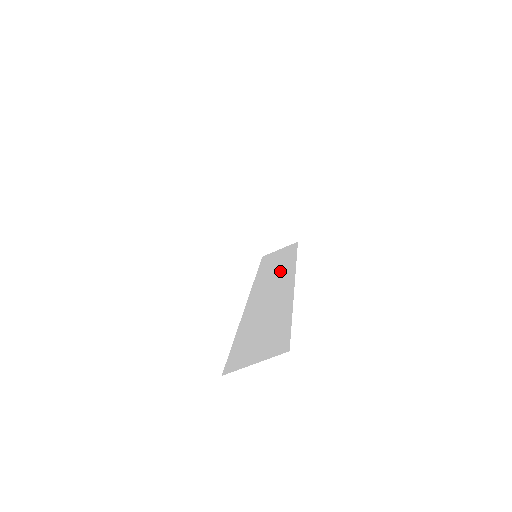
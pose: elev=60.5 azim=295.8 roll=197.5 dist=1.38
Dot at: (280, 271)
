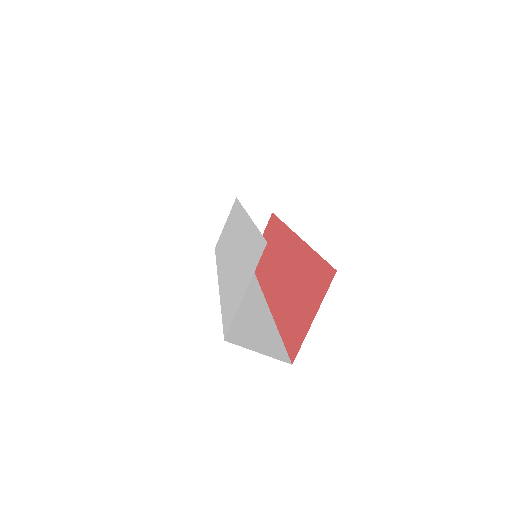
Dot at: occluded
